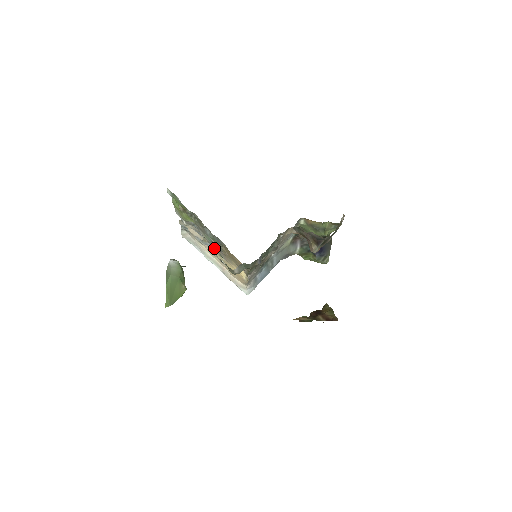
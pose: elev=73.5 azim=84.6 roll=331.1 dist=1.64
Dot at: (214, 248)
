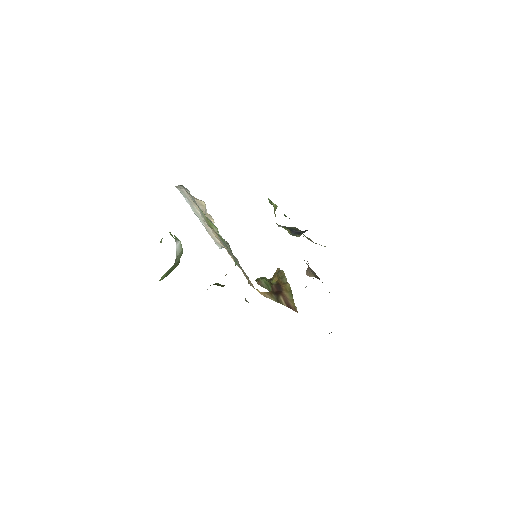
Dot at: occluded
